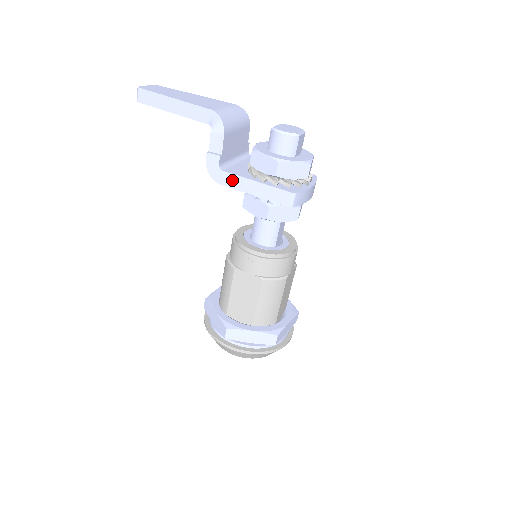
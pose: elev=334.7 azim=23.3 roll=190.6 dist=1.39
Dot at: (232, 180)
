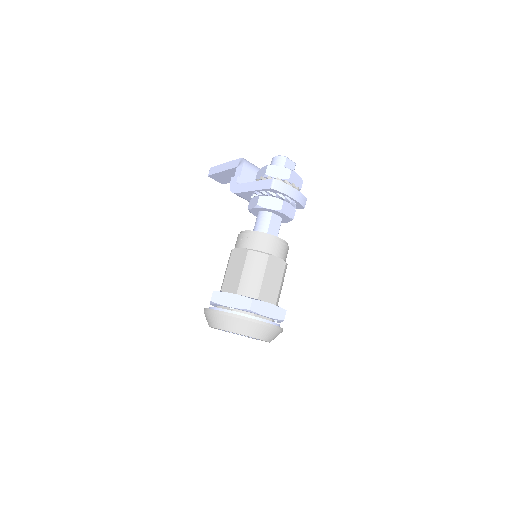
Dot at: (241, 187)
